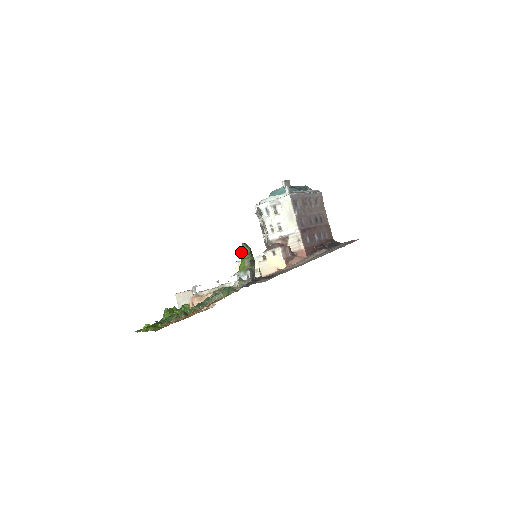
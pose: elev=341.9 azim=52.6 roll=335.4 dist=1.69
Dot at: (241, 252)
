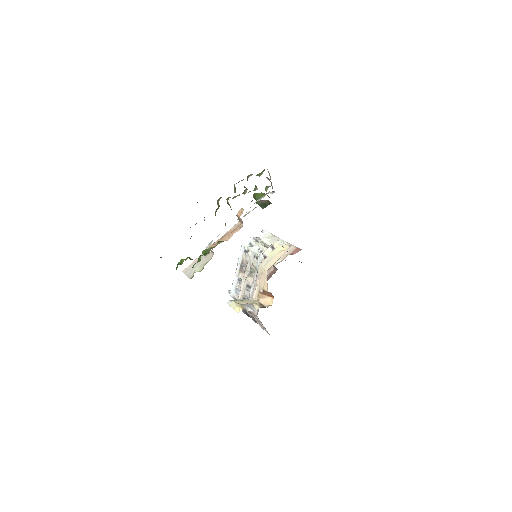
Dot at: (255, 194)
